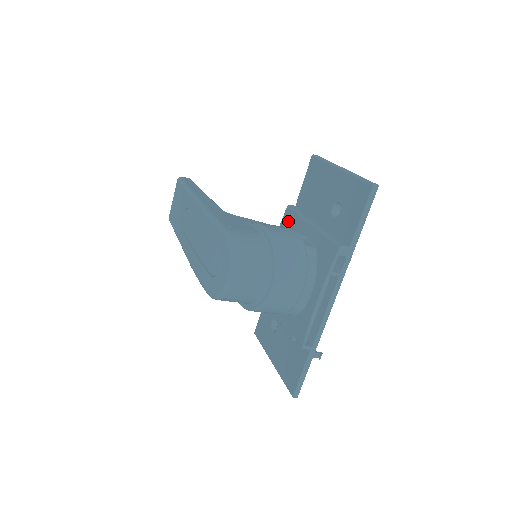
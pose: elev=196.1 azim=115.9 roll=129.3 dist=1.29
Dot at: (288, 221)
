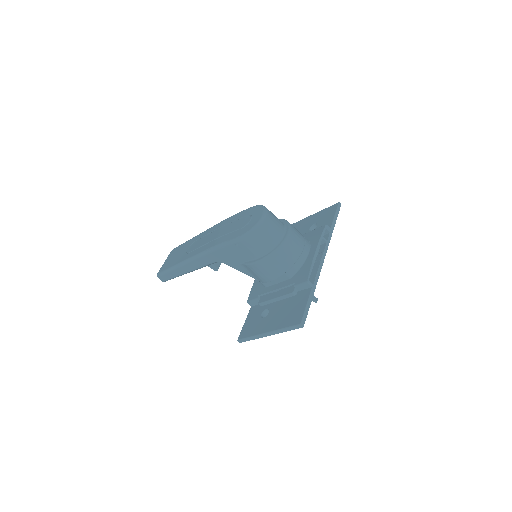
Dot at: occluded
